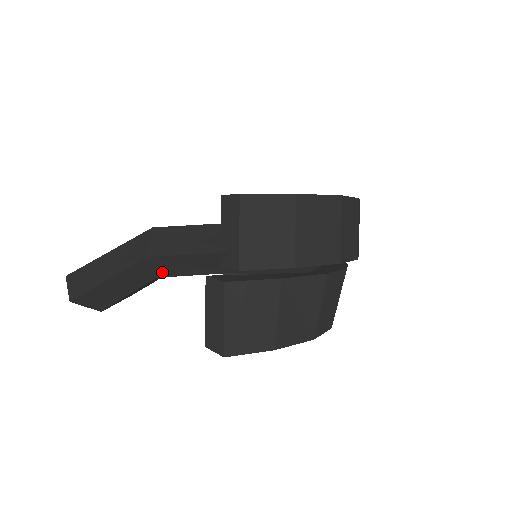
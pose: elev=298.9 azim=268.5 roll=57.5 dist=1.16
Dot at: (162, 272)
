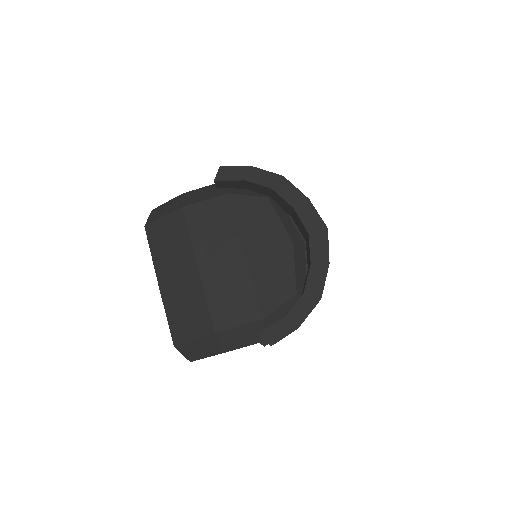
Dot at: occluded
